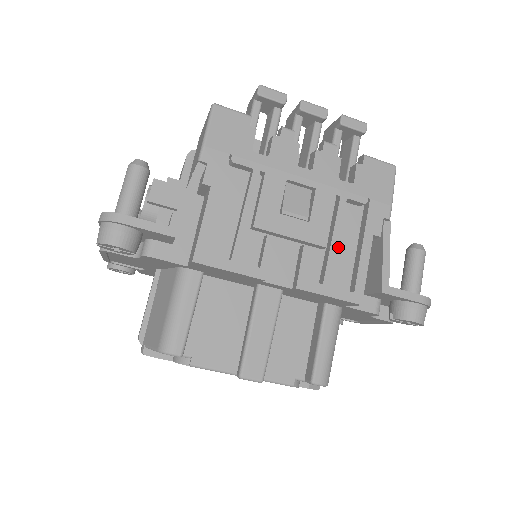
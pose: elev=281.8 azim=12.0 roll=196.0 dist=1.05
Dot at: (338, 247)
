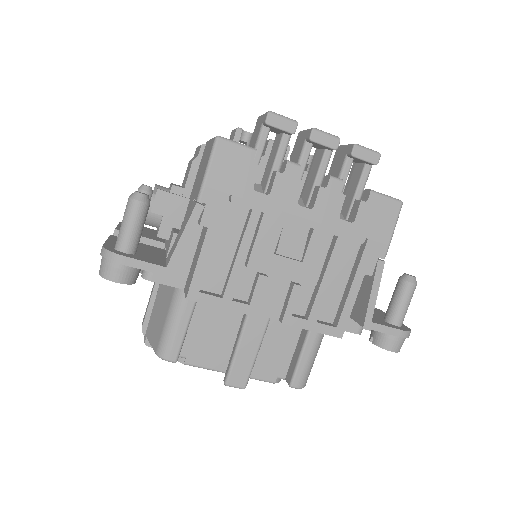
Dot at: occluded
